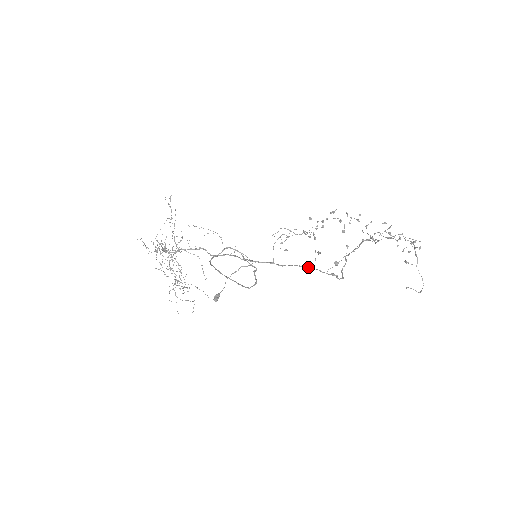
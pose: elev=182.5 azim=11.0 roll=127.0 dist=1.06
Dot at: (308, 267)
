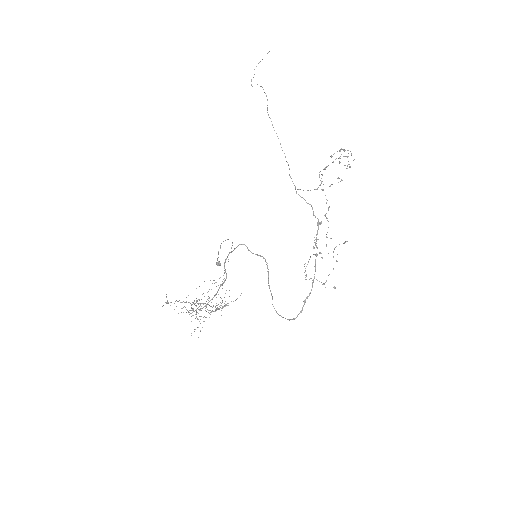
Dot at: occluded
